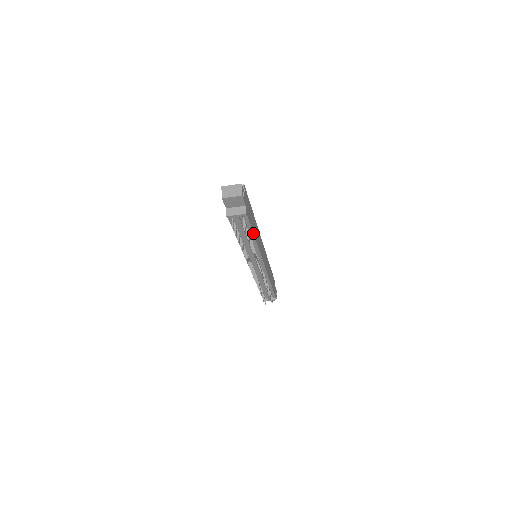
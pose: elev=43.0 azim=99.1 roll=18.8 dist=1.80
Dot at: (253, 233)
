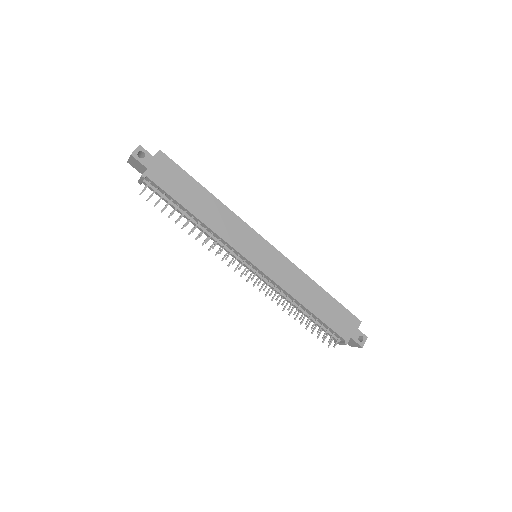
Dot at: (184, 207)
